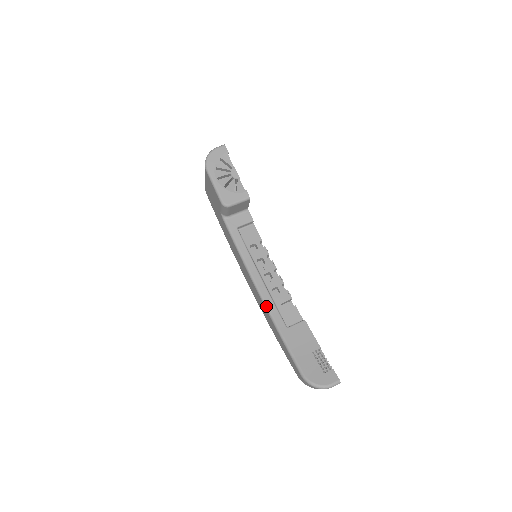
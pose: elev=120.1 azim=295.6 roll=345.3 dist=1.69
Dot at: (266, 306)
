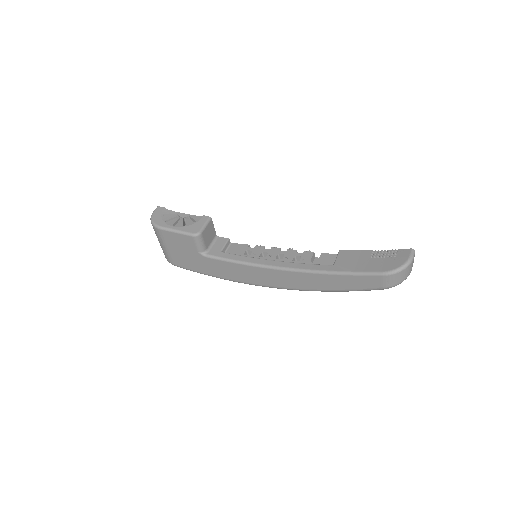
Dot at: (301, 270)
